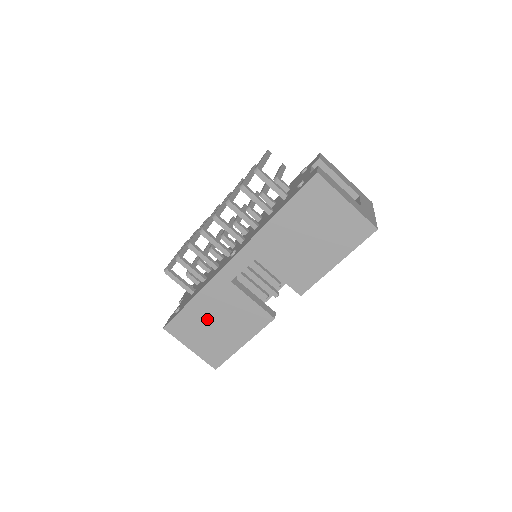
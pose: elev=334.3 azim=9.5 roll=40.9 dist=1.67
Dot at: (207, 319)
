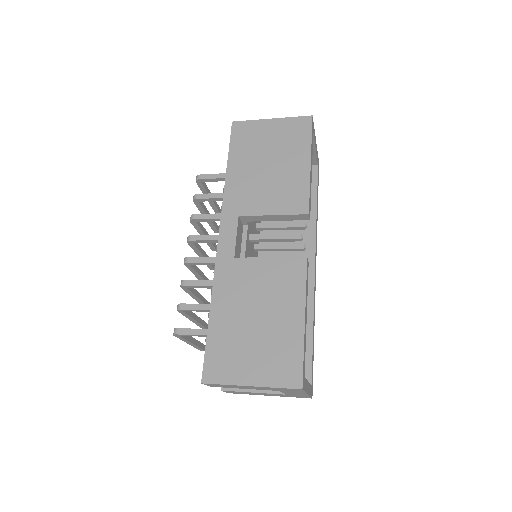
Dot at: (241, 323)
